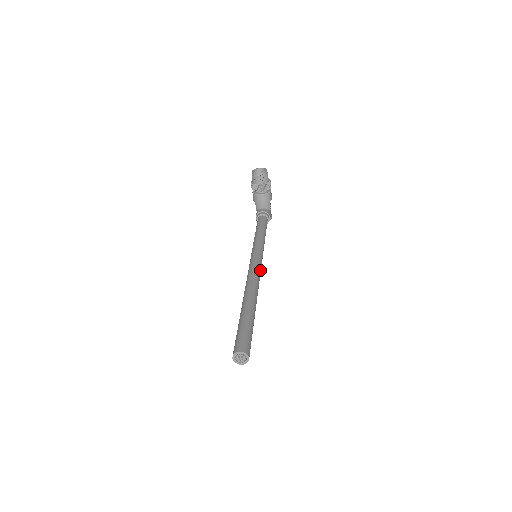
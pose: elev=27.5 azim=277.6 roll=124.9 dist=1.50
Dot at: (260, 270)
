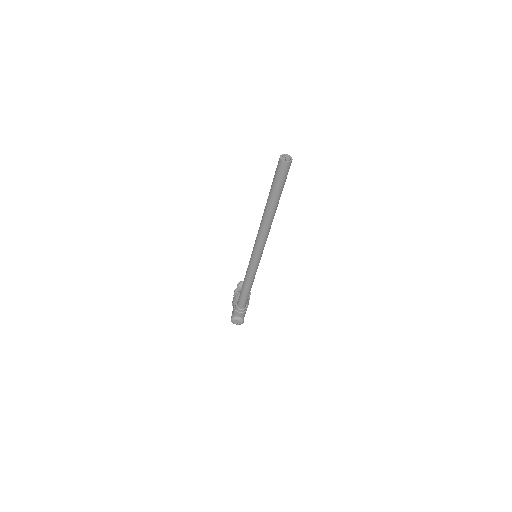
Dot at: occluded
